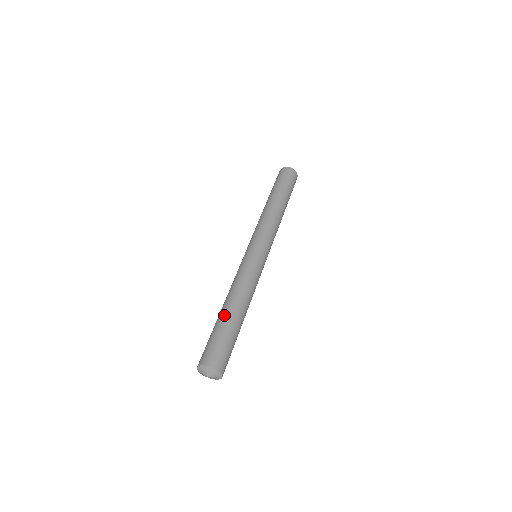
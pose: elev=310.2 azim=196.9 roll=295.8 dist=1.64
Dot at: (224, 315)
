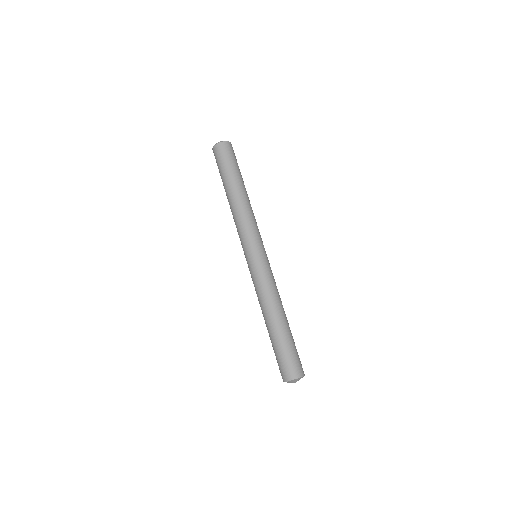
Dot at: (283, 328)
